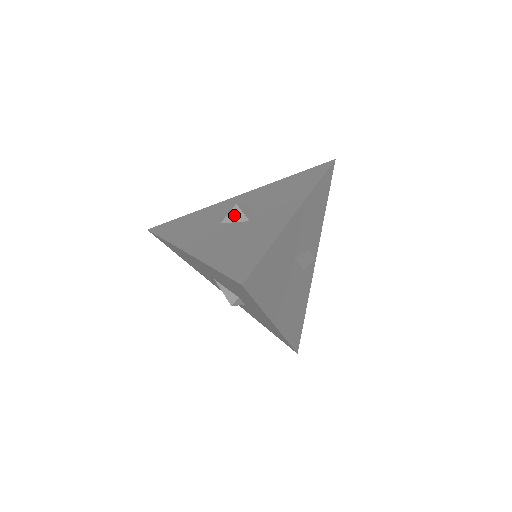
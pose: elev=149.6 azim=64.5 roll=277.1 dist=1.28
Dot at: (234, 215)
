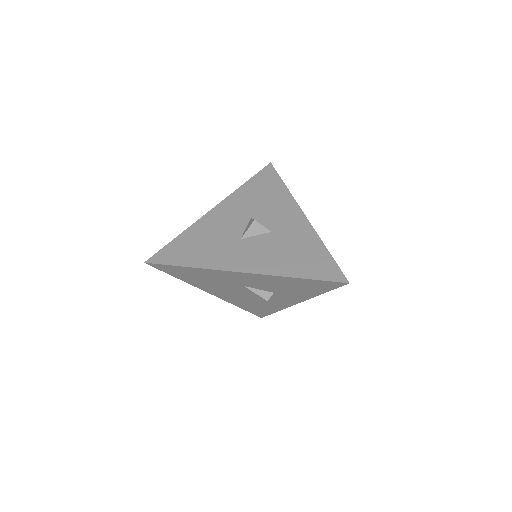
Dot at: (254, 230)
